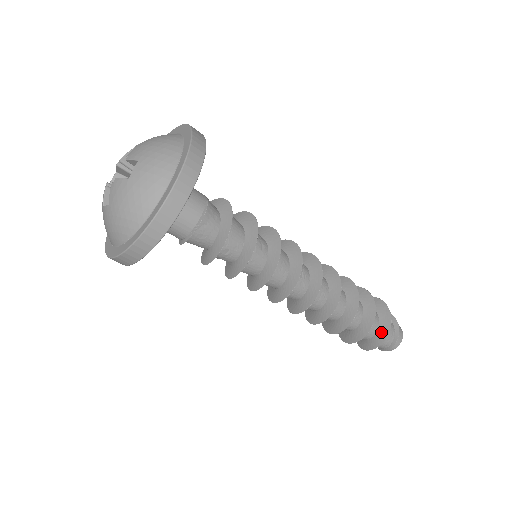
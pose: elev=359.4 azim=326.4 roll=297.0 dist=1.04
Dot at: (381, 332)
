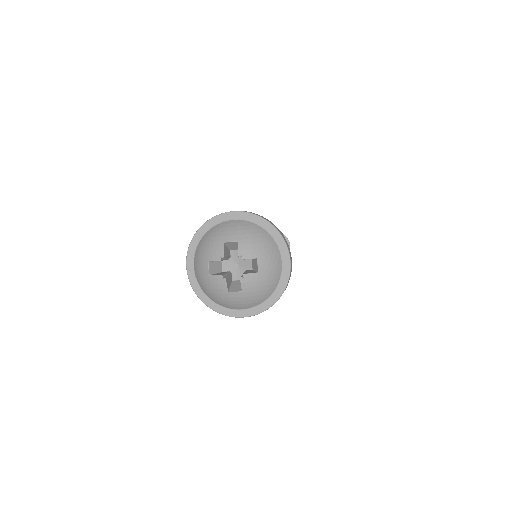
Dot at: occluded
